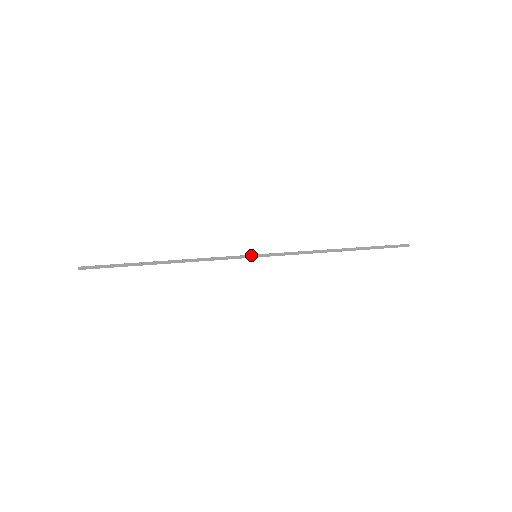
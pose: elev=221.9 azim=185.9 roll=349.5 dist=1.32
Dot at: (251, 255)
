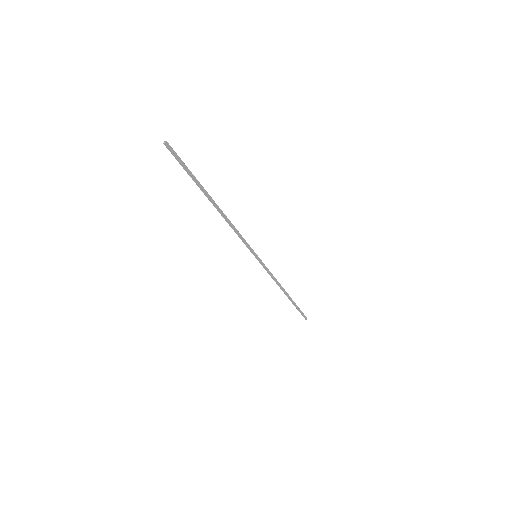
Dot at: (255, 253)
